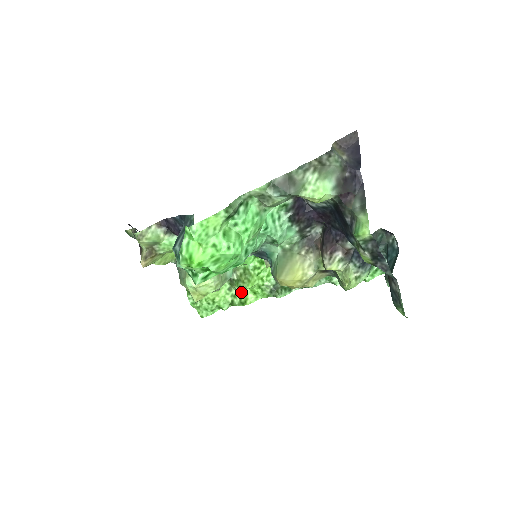
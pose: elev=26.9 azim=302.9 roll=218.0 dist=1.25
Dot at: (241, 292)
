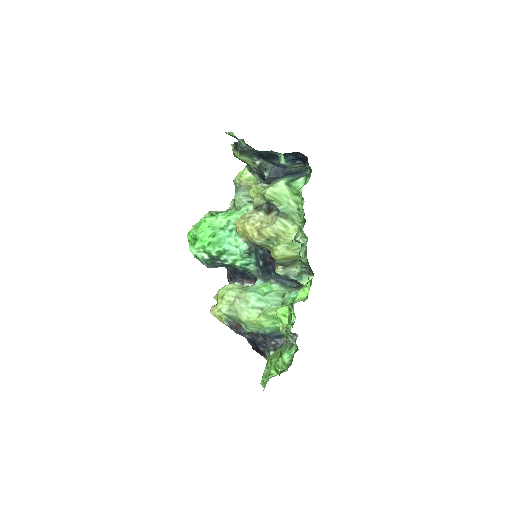
Dot at: (283, 331)
